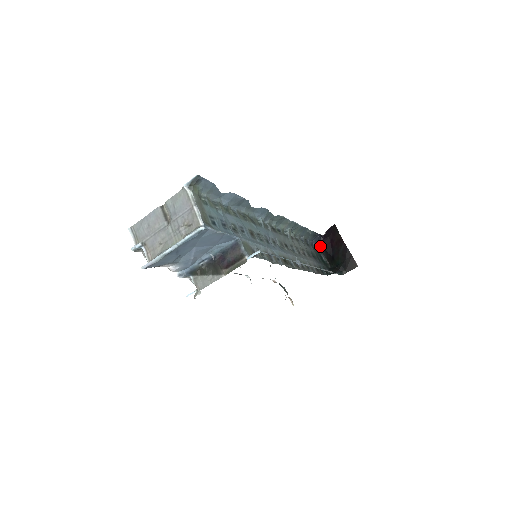
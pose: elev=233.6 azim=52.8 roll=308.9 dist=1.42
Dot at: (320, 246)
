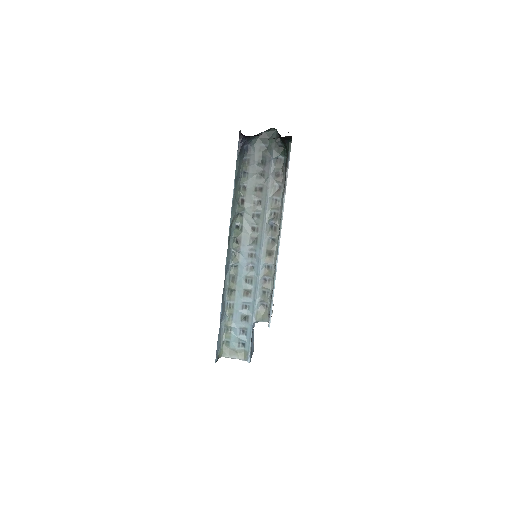
Dot at: (251, 137)
